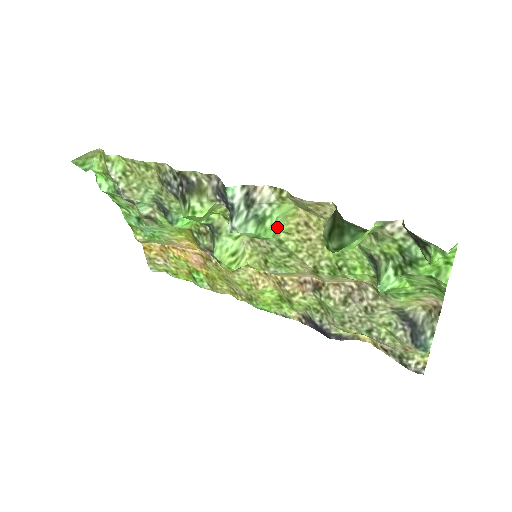
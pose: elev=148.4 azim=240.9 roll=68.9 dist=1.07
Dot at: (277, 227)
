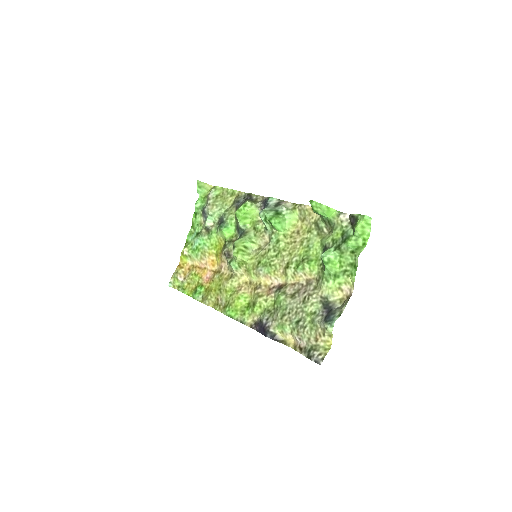
Dot at: (283, 223)
